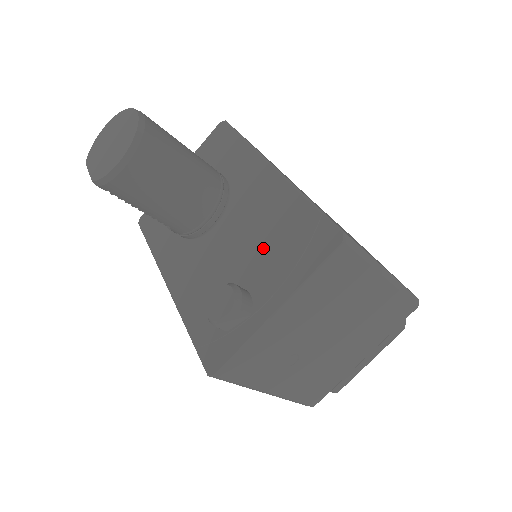
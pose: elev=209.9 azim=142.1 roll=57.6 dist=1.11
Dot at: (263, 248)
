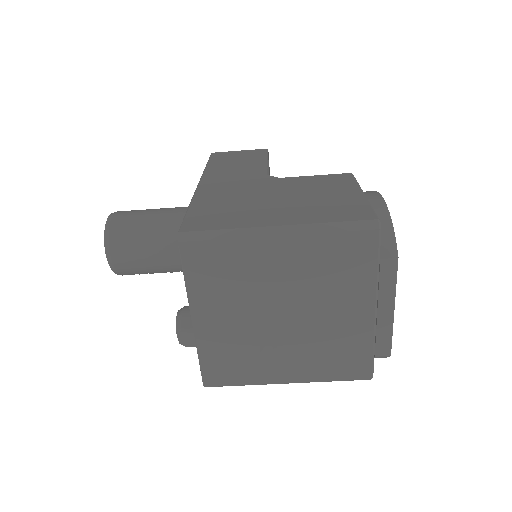
Dot at: occluded
